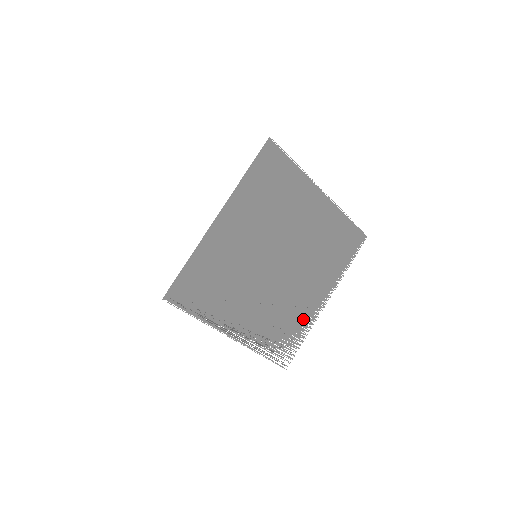
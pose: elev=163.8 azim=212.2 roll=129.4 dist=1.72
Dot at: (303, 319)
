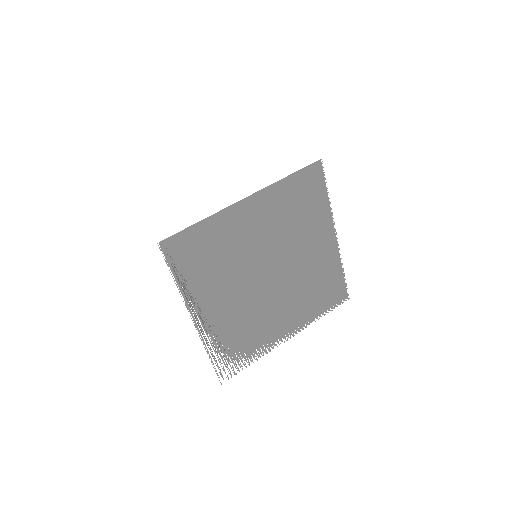
Dot at: (261, 342)
